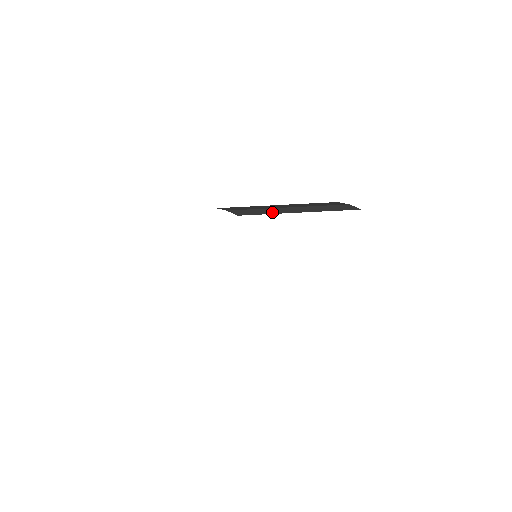
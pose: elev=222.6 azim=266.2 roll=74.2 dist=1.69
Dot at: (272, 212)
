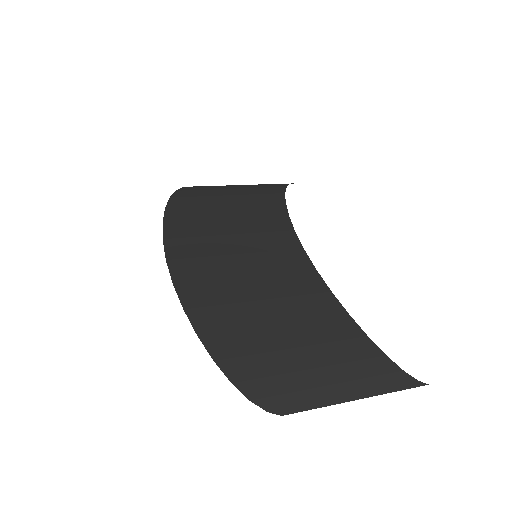
Dot at: occluded
